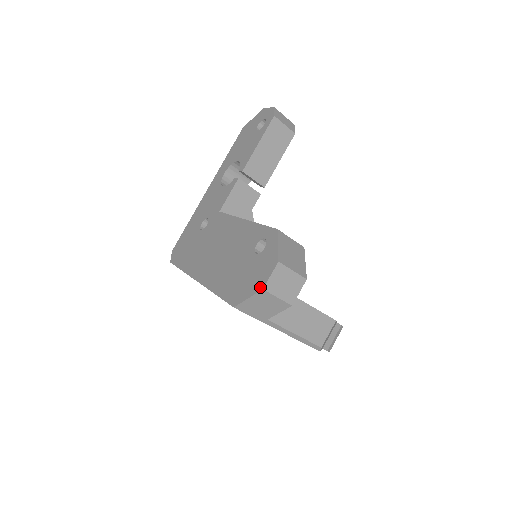
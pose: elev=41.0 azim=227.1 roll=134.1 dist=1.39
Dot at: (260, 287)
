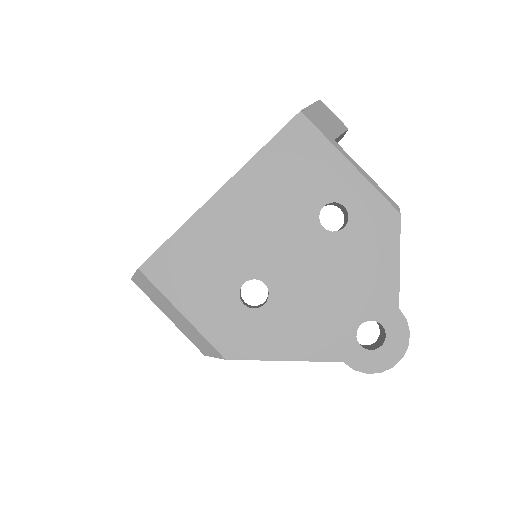
Dot at: occluded
